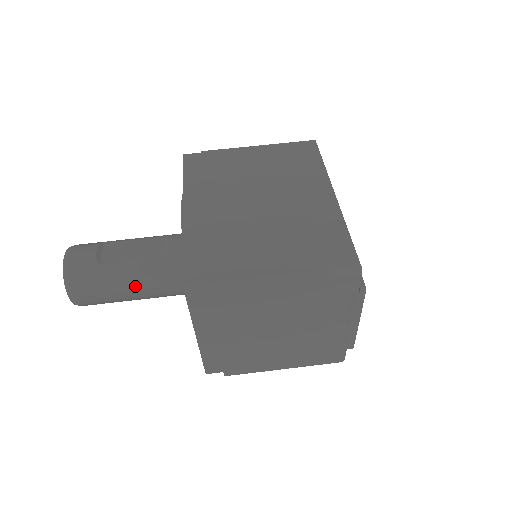
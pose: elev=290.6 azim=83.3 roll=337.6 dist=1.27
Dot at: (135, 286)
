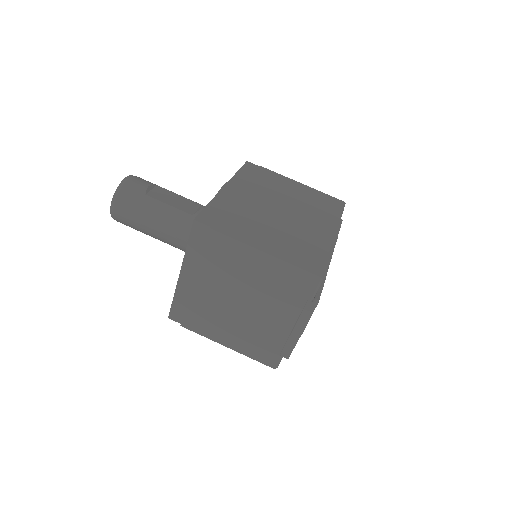
Dot at: (160, 223)
